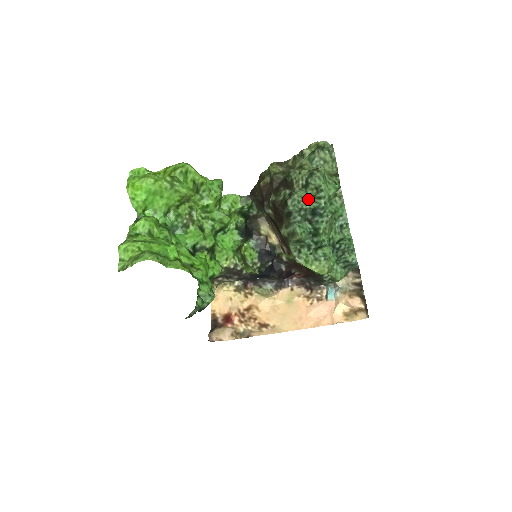
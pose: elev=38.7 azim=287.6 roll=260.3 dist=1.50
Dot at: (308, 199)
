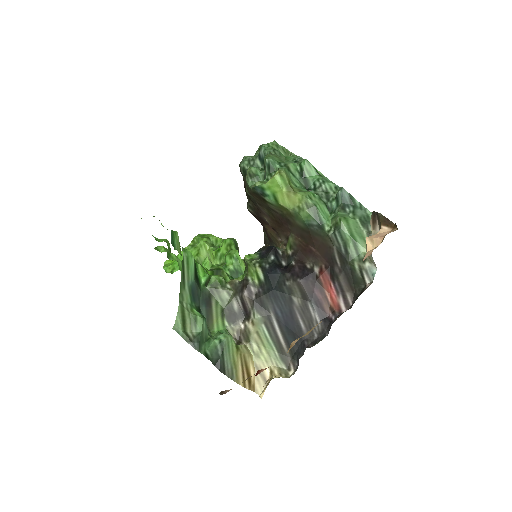
Dot at: occluded
